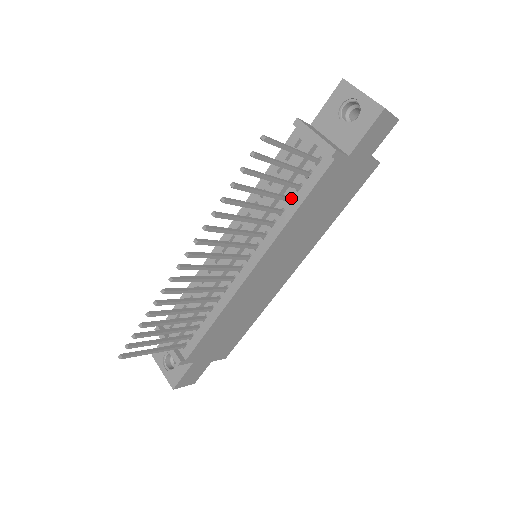
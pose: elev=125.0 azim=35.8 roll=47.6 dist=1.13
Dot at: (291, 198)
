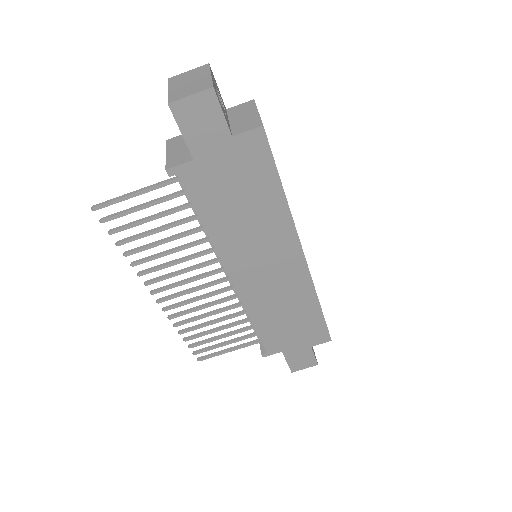
Dot at: occluded
